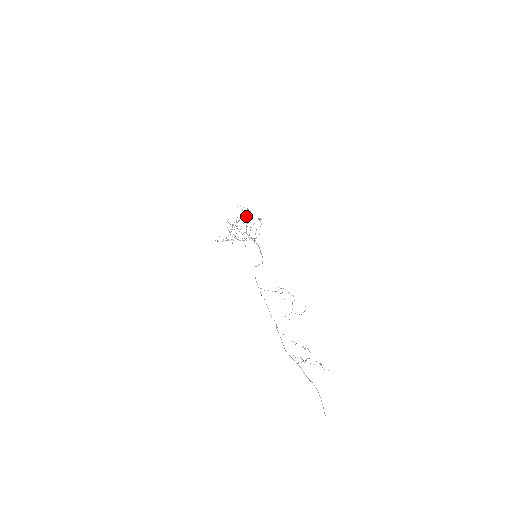
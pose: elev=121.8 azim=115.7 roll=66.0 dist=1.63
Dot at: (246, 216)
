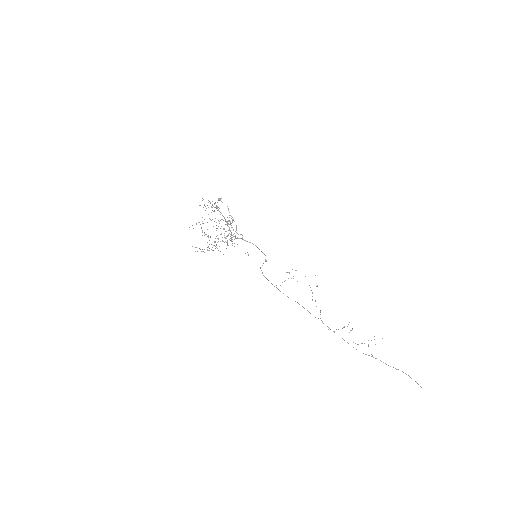
Dot at: occluded
